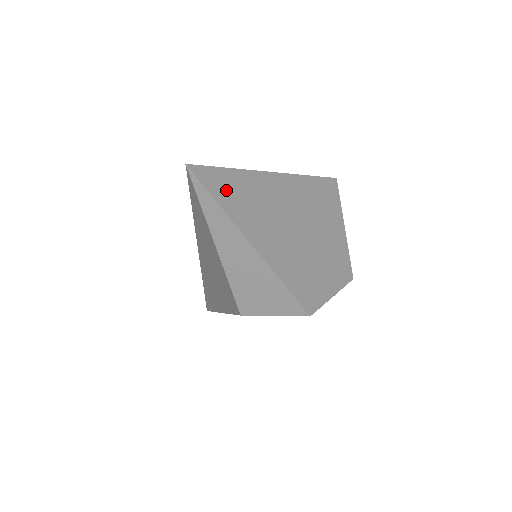
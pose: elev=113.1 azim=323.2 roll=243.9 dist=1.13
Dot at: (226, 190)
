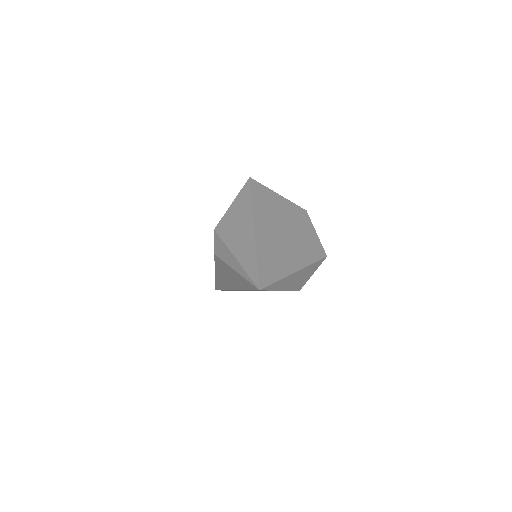
Dot at: (270, 271)
